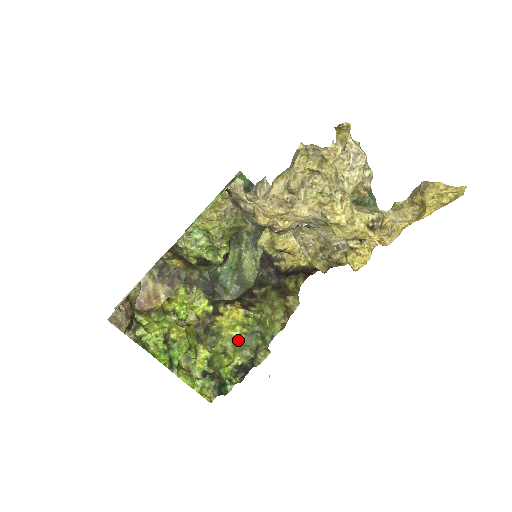
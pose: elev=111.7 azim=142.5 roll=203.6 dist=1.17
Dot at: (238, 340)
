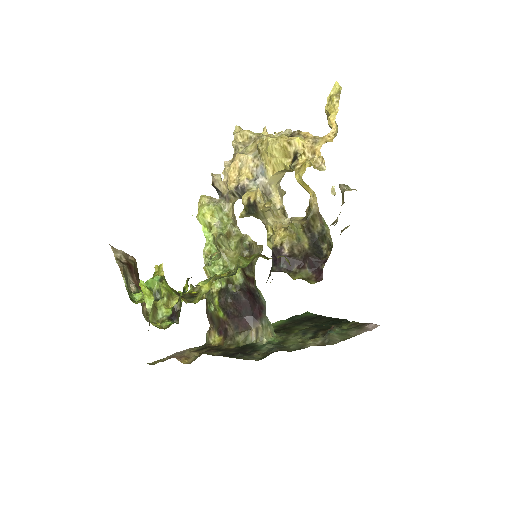
Dot at: (212, 282)
